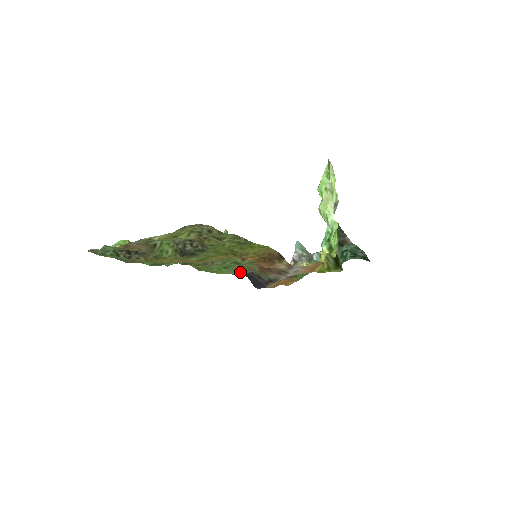
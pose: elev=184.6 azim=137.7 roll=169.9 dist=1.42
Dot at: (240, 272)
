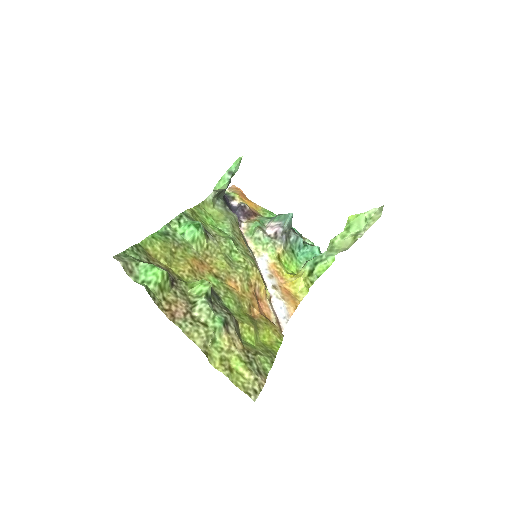
Dot at: (224, 210)
